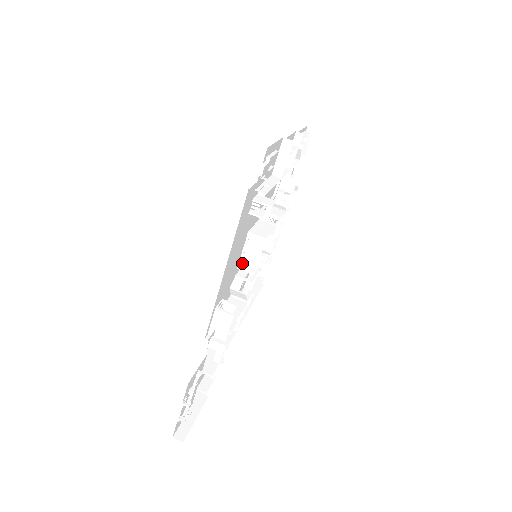
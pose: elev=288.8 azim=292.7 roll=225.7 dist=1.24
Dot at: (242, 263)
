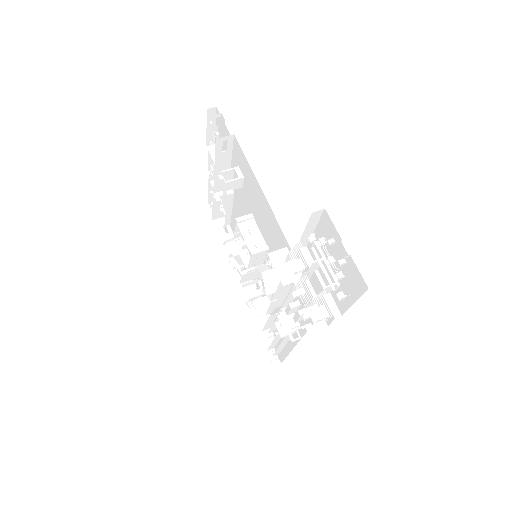
Dot at: (252, 249)
